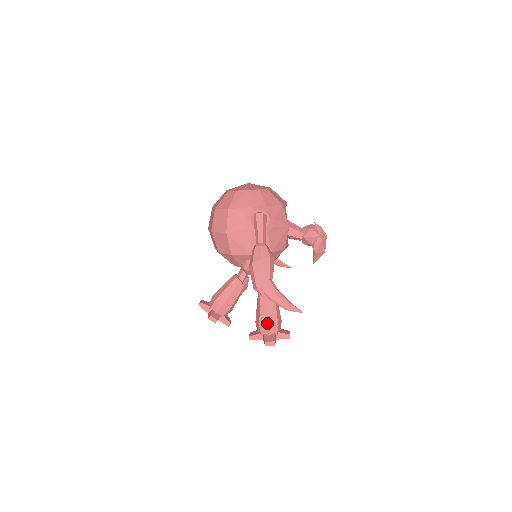
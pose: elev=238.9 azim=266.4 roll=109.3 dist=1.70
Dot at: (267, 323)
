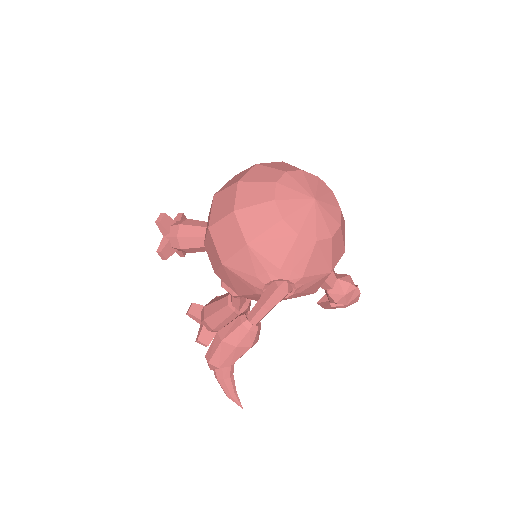
Dot at: (213, 327)
